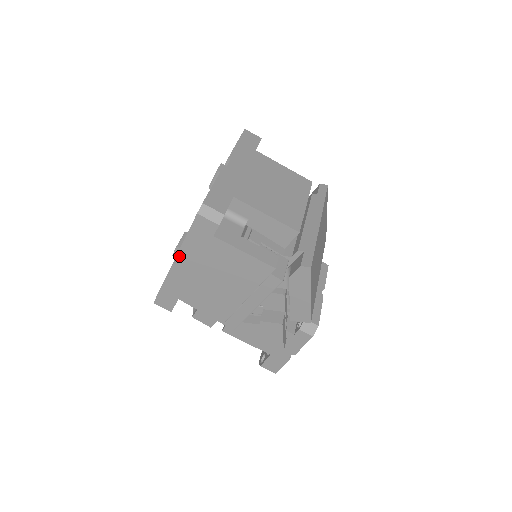
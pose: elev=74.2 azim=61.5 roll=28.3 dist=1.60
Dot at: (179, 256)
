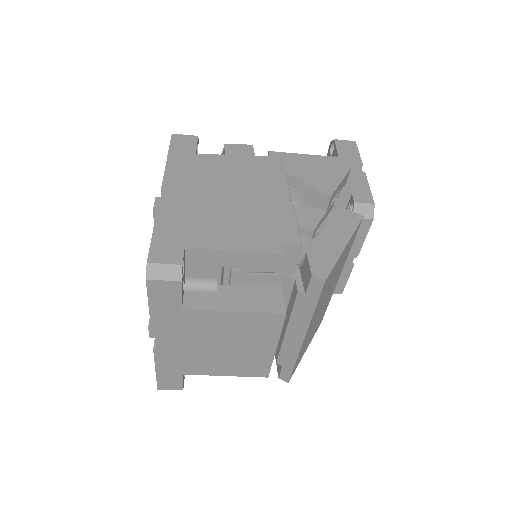
Dot at: occluded
